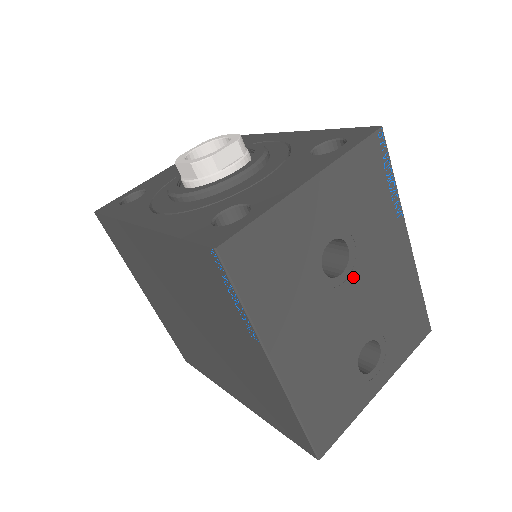
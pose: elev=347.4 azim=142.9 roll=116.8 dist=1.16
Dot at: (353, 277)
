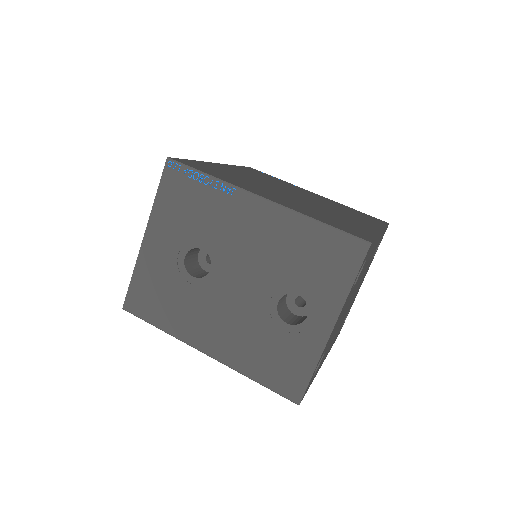
Dot at: (223, 264)
